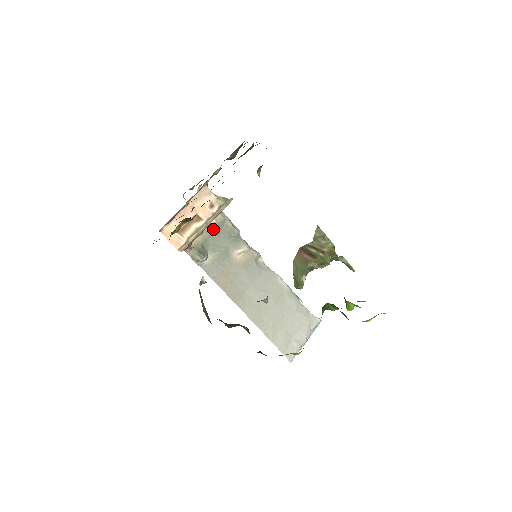
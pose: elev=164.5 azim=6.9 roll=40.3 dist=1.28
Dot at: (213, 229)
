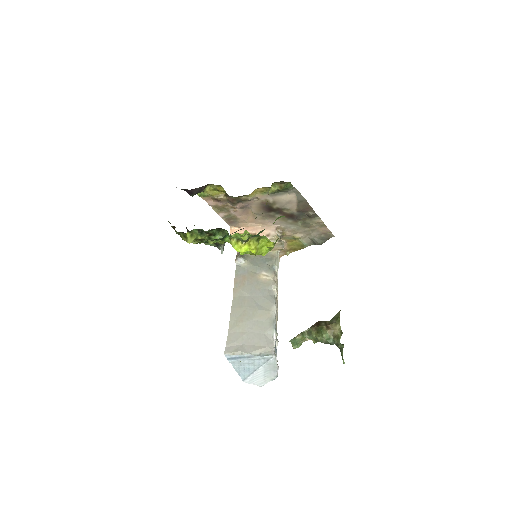
Dot at: occluded
